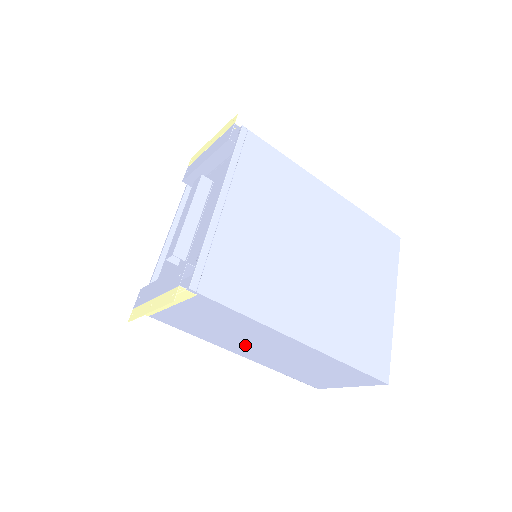
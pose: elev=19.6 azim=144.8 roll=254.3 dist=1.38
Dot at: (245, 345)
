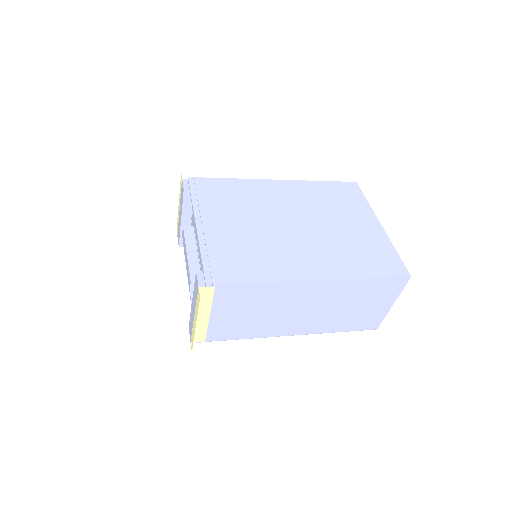
Dot at: (286, 318)
